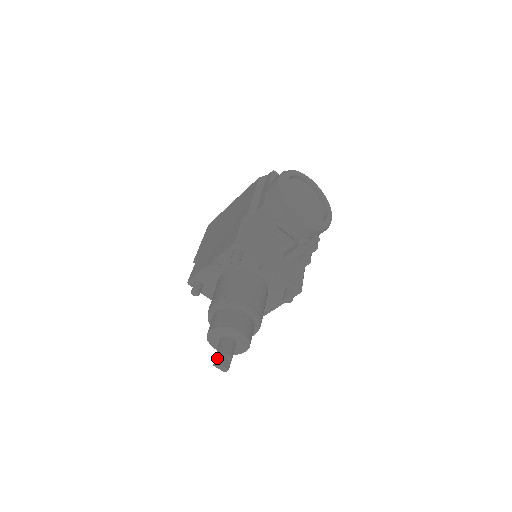
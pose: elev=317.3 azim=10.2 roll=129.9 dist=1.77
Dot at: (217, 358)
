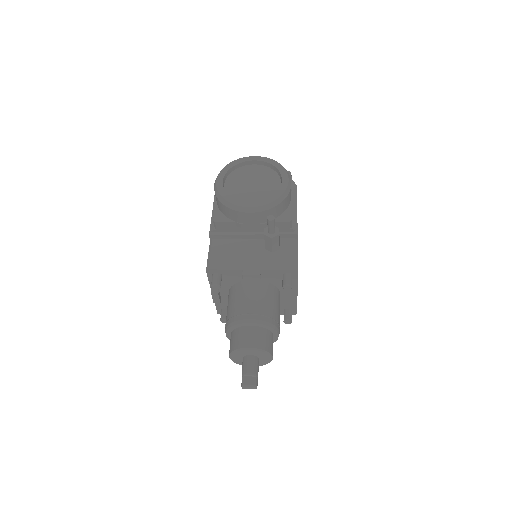
Dot at: occluded
